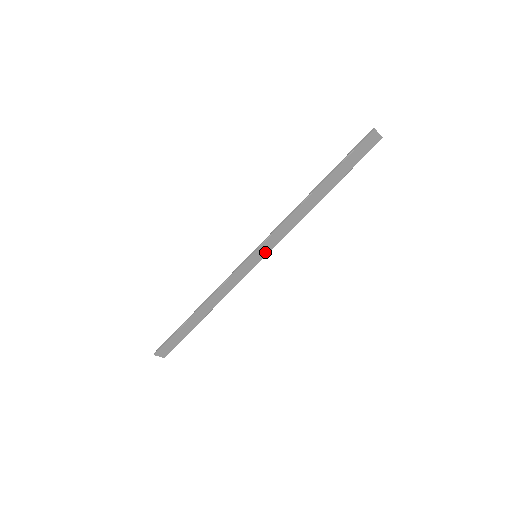
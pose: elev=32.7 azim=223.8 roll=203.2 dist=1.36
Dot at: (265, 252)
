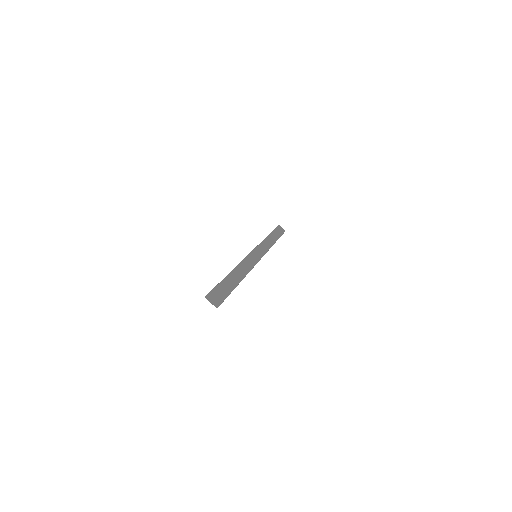
Dot at: (261, 254)
